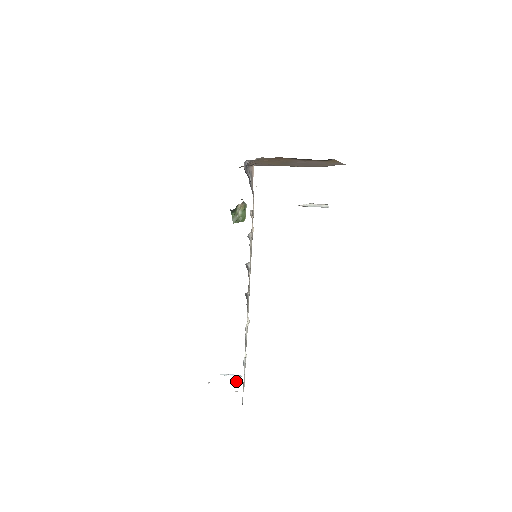
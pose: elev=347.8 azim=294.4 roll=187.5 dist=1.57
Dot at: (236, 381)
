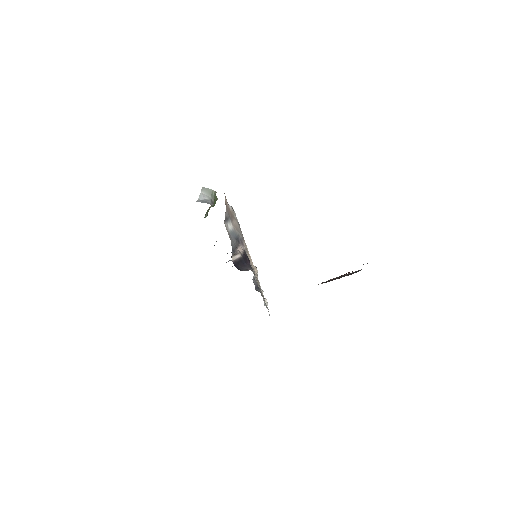
Dot at: occluded
